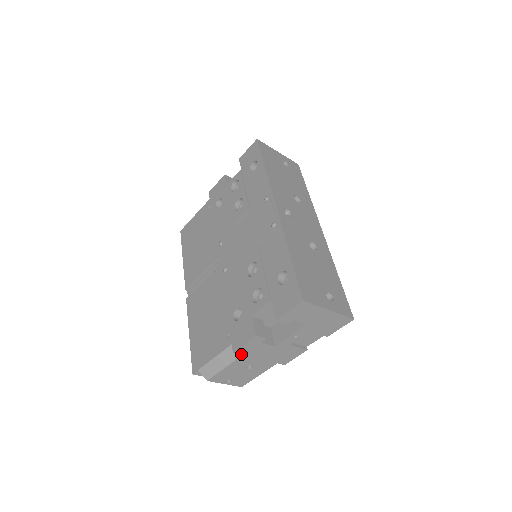
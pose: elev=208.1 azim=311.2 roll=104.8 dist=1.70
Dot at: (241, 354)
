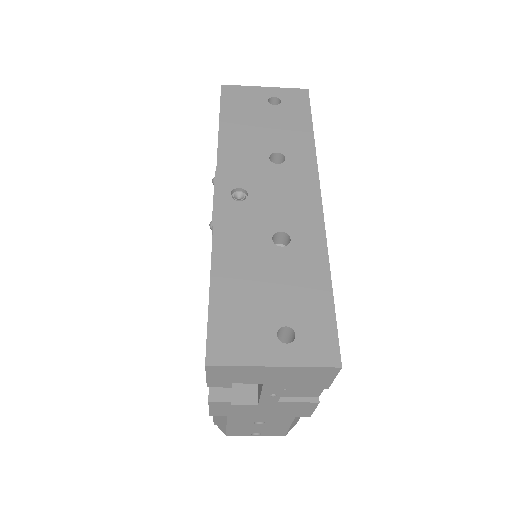
Dot at: (224, 415)
